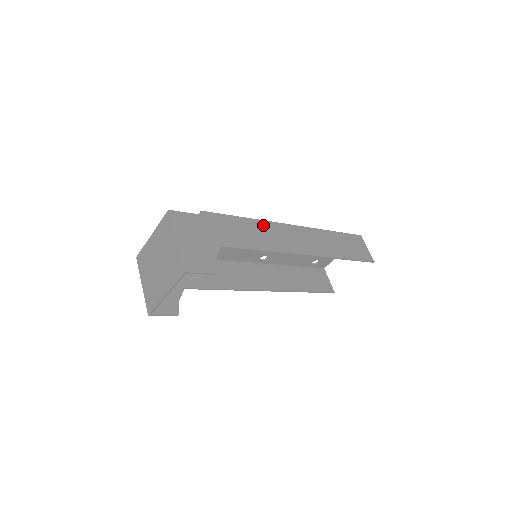
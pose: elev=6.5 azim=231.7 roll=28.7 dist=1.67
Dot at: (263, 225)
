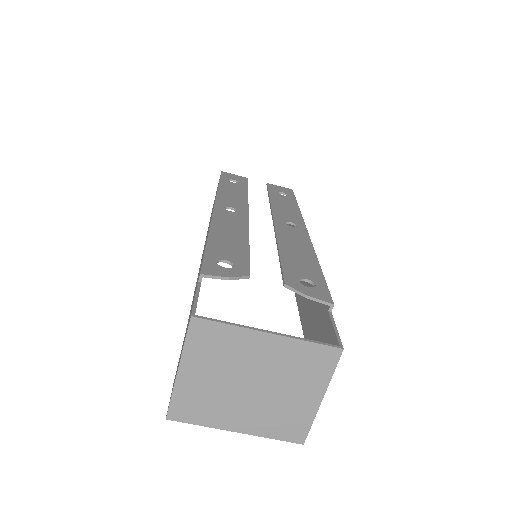
Dot at: occluded
